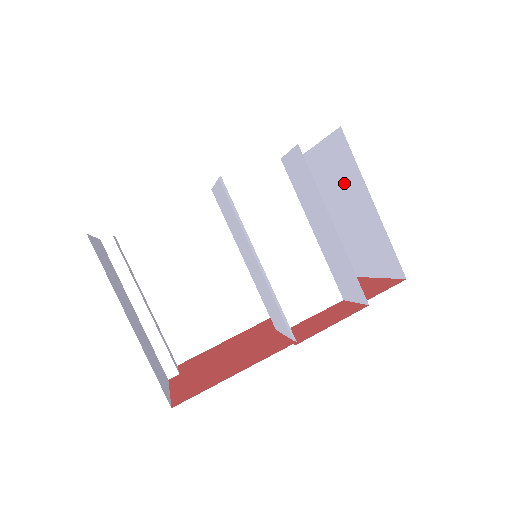
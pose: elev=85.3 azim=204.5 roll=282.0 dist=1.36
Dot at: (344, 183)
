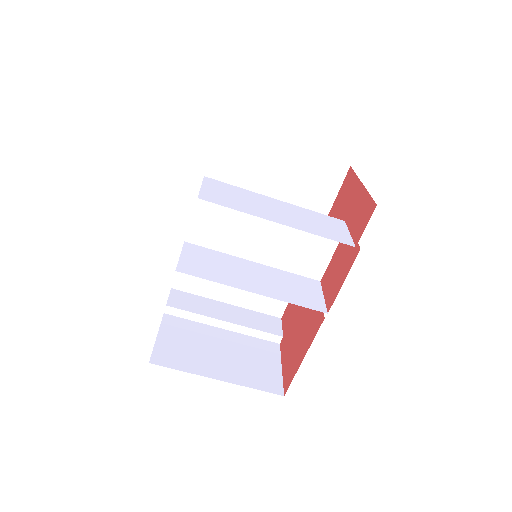
Dot at: occluded
